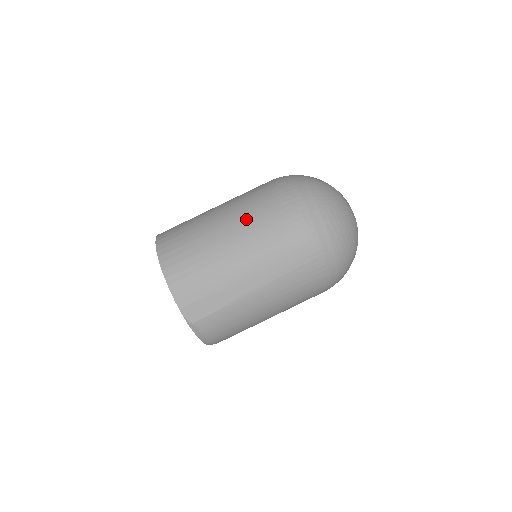
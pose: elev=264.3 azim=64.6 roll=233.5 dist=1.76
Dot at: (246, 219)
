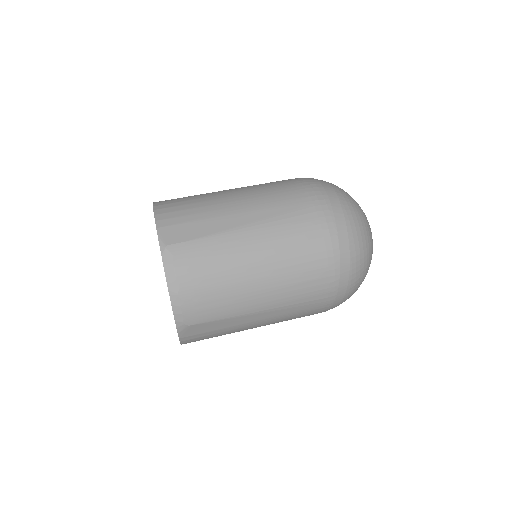
Dot at: (254, 185)
